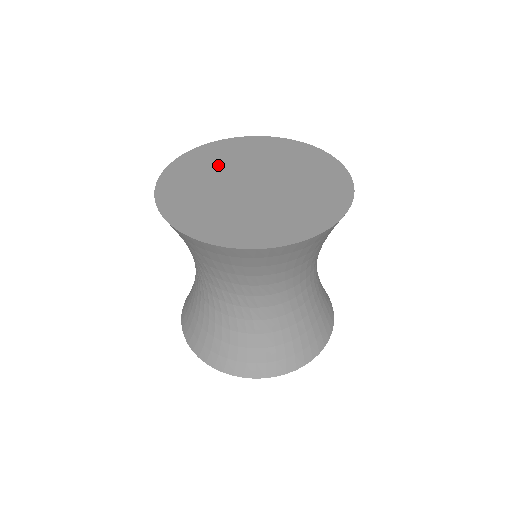
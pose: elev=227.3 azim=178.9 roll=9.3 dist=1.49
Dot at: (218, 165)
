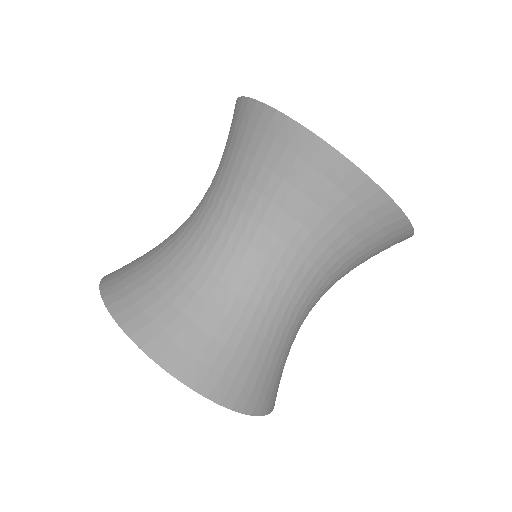
Dot at: occluded
